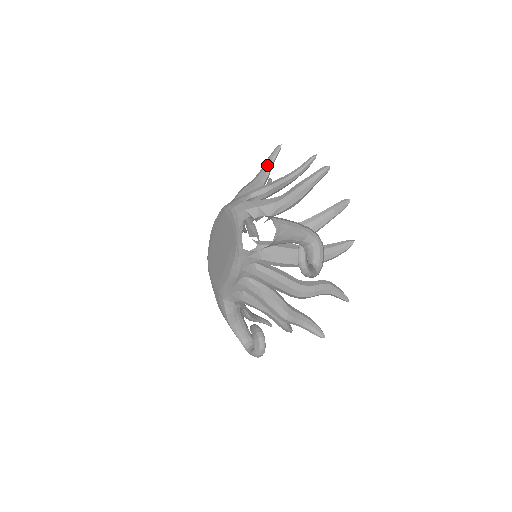
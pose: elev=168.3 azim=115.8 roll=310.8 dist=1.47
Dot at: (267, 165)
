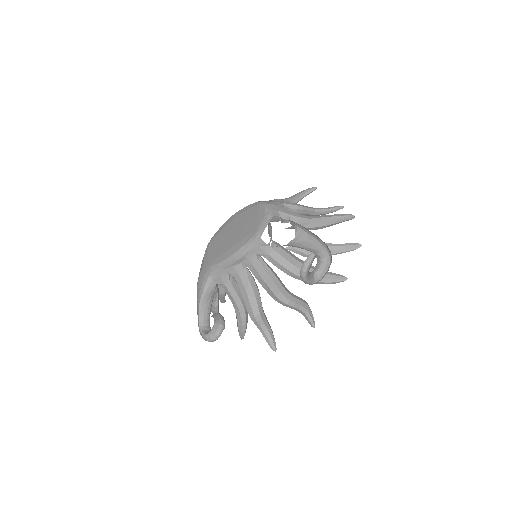
Dot at: (299, 195)
